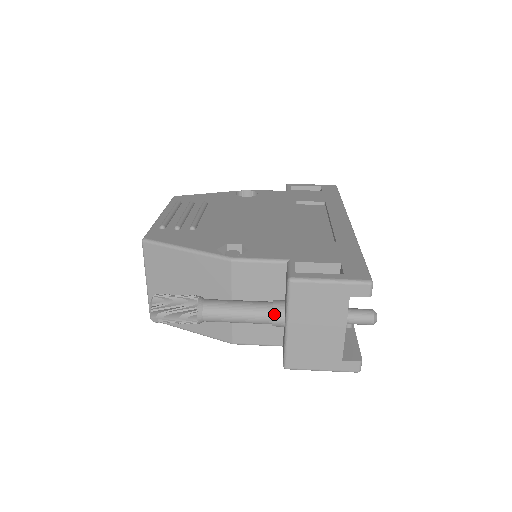
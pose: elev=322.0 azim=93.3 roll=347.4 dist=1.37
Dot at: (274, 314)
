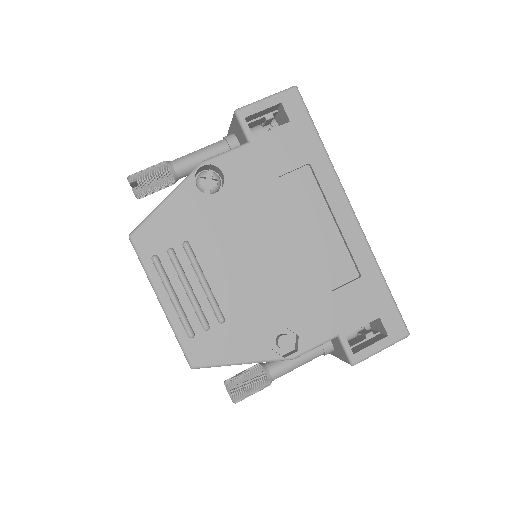
Dot at: occluded
